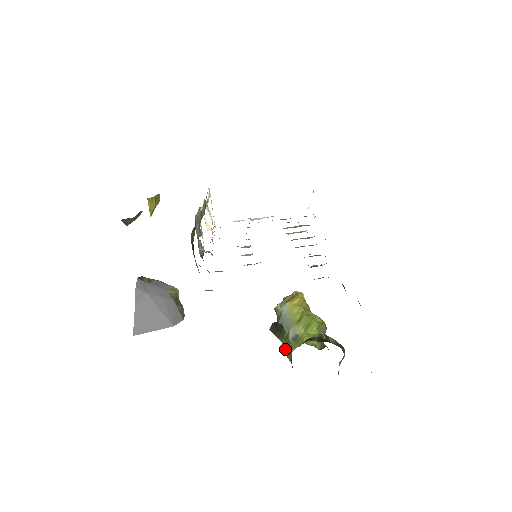
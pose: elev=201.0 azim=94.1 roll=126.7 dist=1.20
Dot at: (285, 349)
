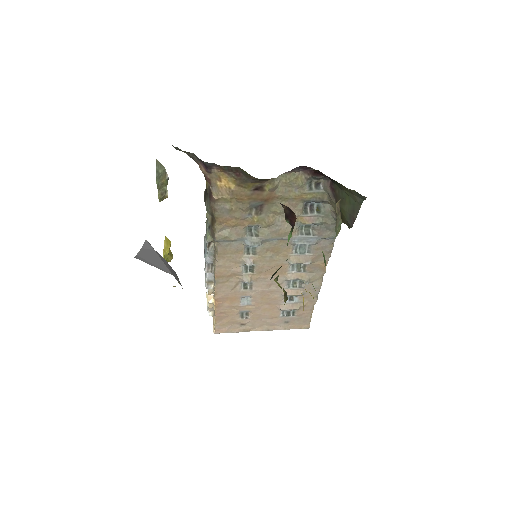
Dot at: occluded
